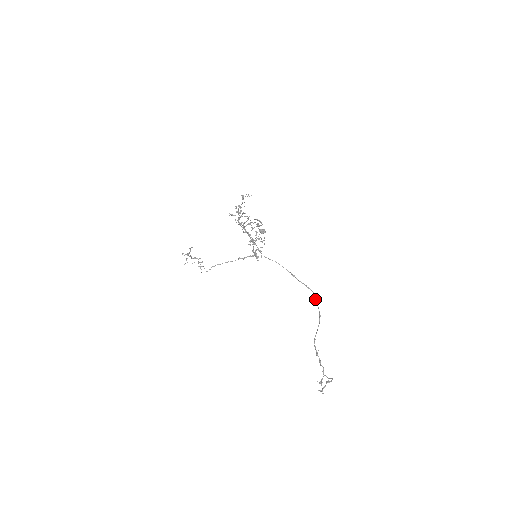
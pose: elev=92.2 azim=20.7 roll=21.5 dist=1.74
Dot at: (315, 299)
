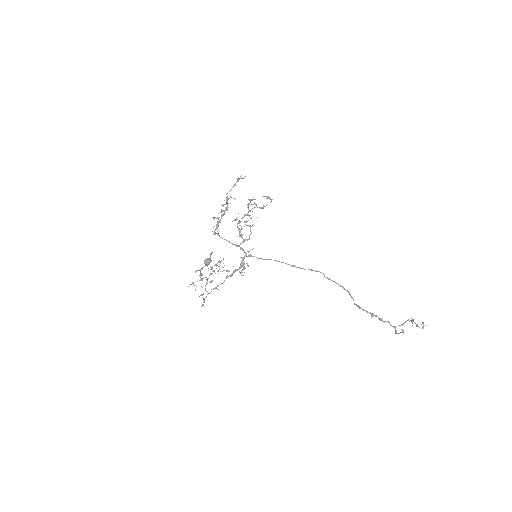
Dot at: (326, 277)
